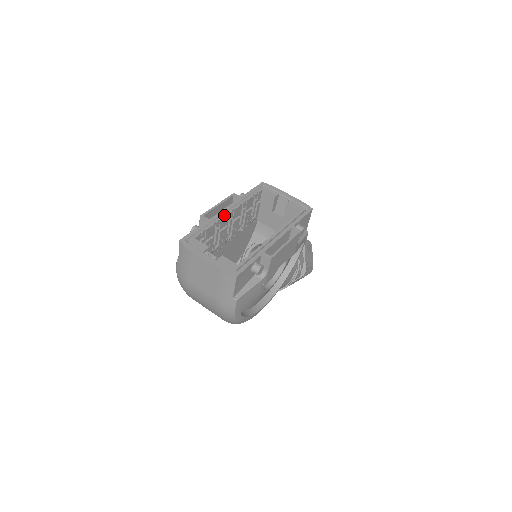
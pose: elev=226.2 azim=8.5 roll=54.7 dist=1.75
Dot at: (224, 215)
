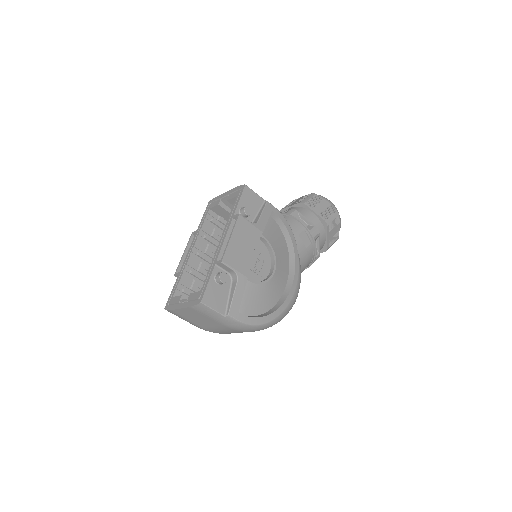
Dot at: (188, 258)
